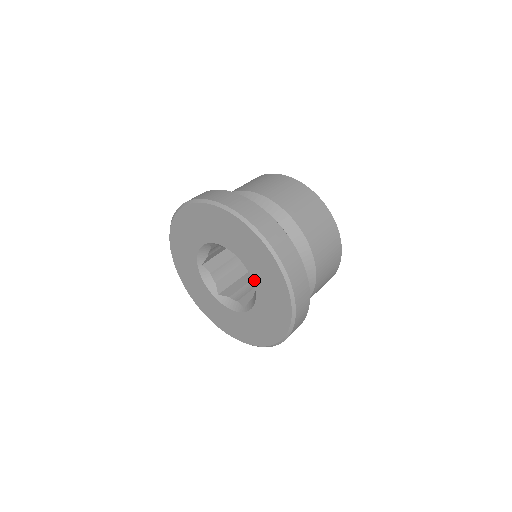
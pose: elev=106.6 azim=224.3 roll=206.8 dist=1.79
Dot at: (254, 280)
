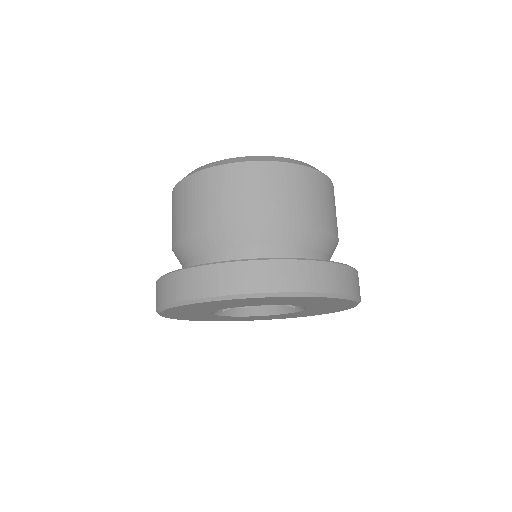
Dot at: (292, 305)
